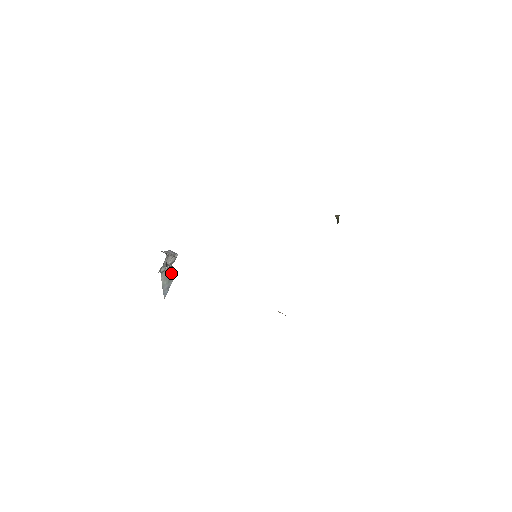
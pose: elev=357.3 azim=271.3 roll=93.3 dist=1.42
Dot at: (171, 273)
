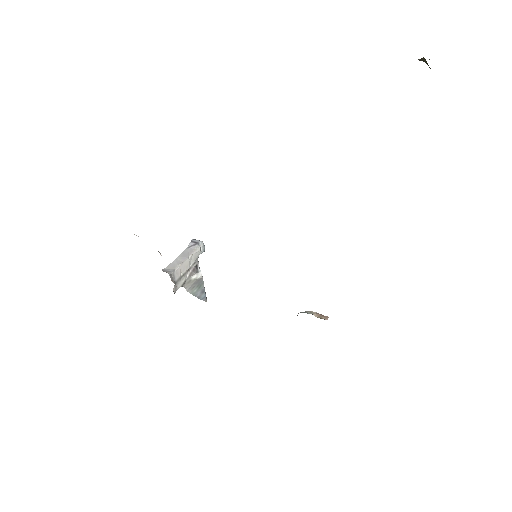
Dot at: (196, 278)
